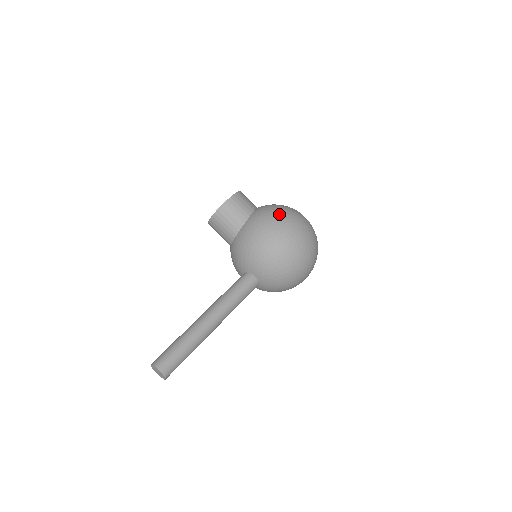
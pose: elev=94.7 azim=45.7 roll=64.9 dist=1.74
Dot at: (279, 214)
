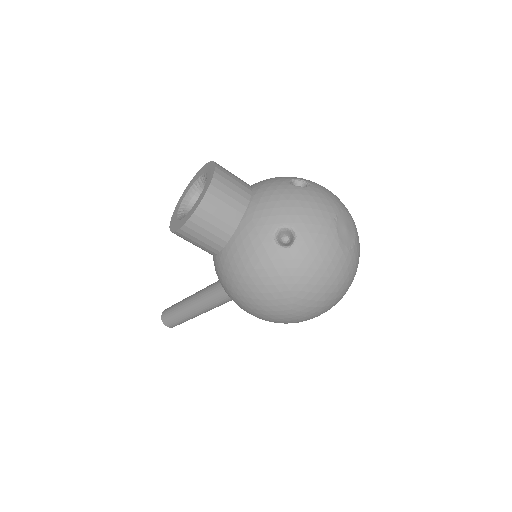
Dot at: (254, 288)
